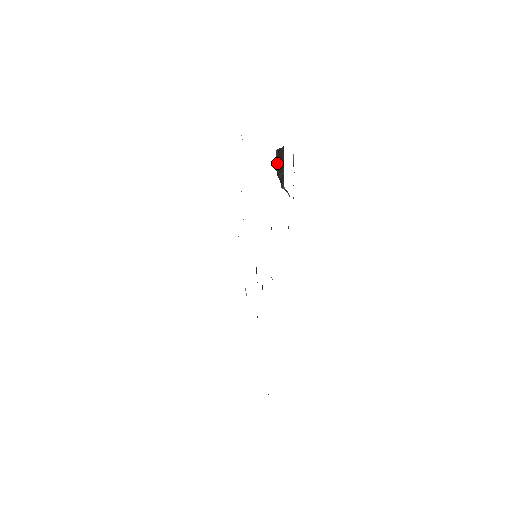
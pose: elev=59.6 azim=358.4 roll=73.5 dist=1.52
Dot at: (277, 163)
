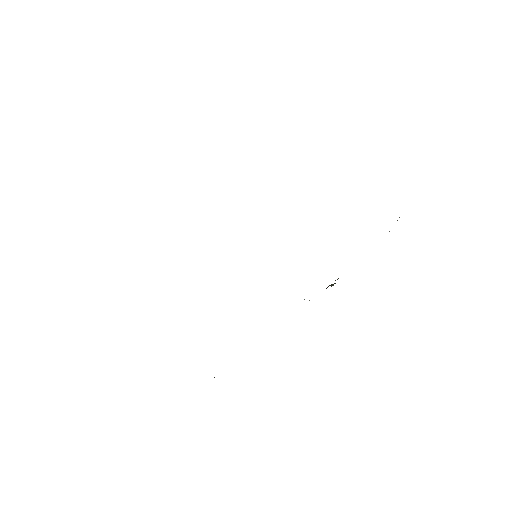
Dot at: occluded
